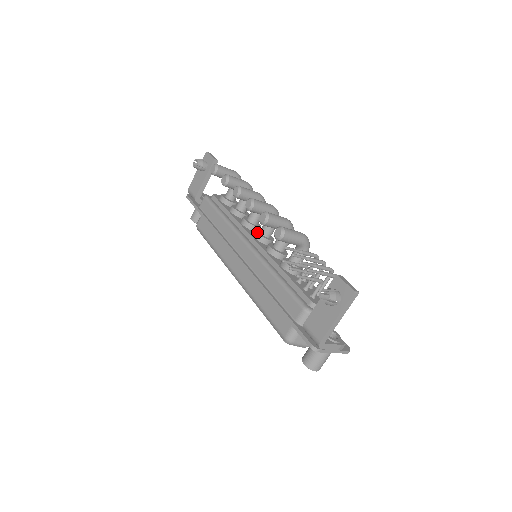
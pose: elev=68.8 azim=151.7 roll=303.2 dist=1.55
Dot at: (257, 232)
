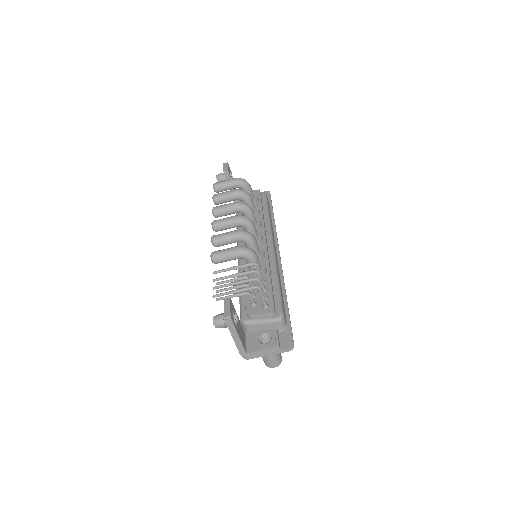
Dot at: occluded
